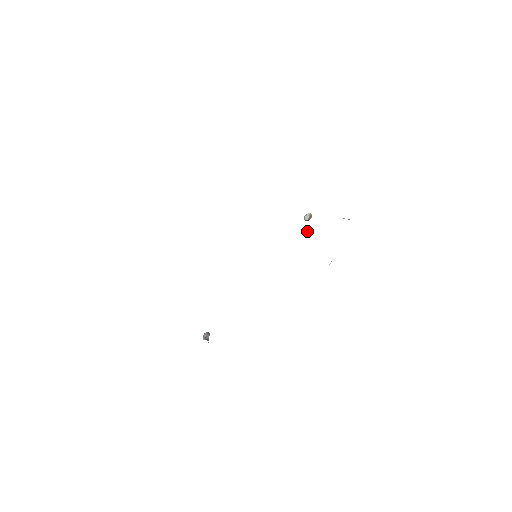
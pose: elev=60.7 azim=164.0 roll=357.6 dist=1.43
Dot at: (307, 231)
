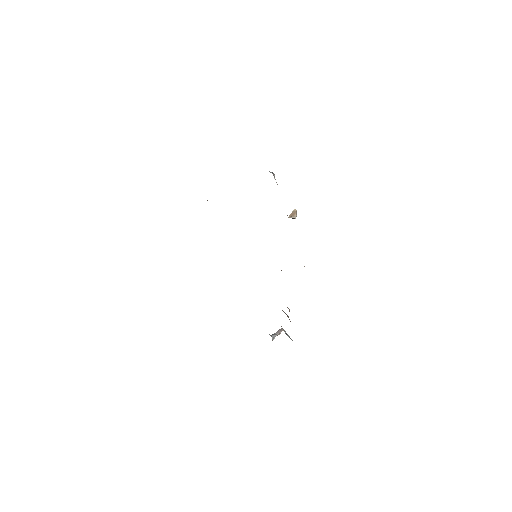
Dot at: occluded
